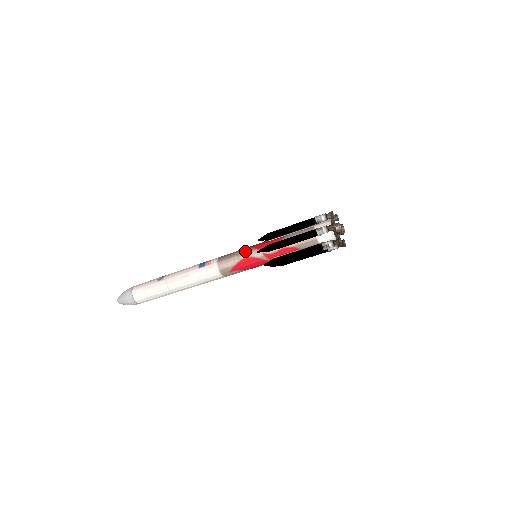
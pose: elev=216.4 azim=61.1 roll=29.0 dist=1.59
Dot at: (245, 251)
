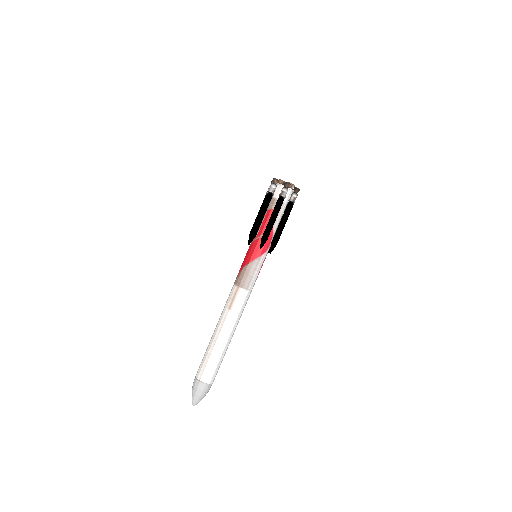
Dot at: occluded
